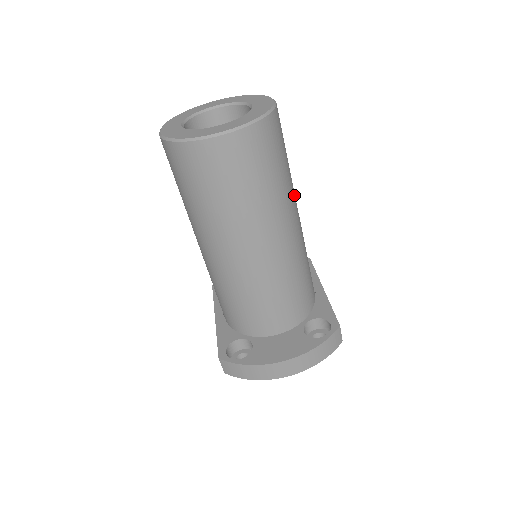
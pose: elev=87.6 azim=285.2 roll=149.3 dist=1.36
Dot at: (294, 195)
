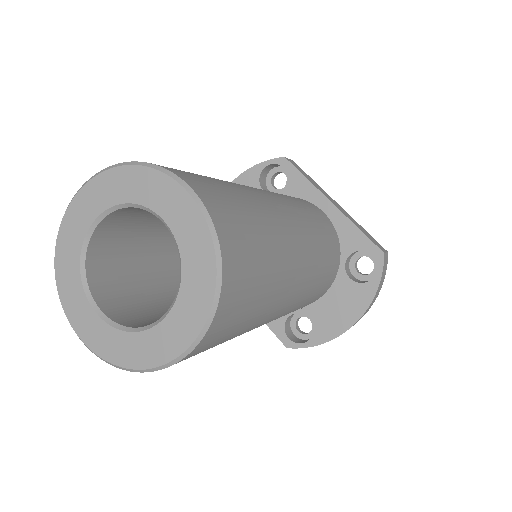
Dot at: (278, 219)
